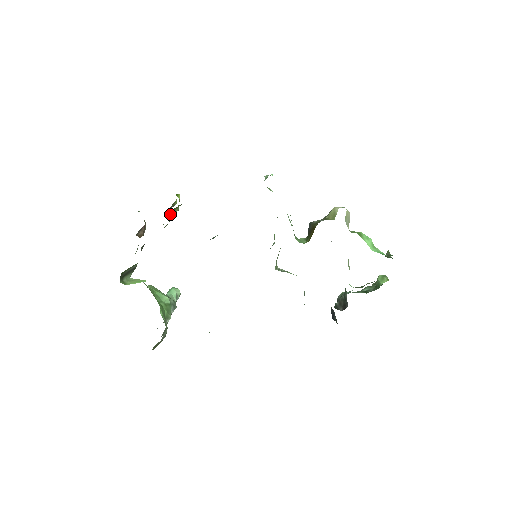
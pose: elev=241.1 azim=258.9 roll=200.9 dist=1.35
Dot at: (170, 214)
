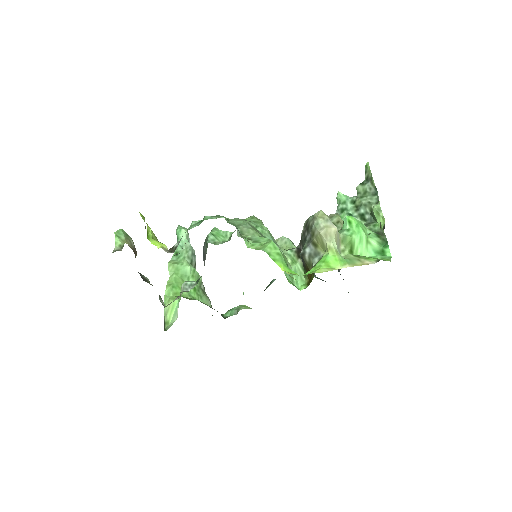
Dot at: occluded
